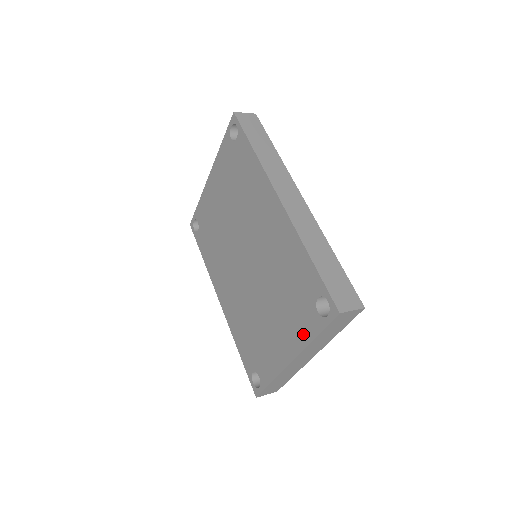
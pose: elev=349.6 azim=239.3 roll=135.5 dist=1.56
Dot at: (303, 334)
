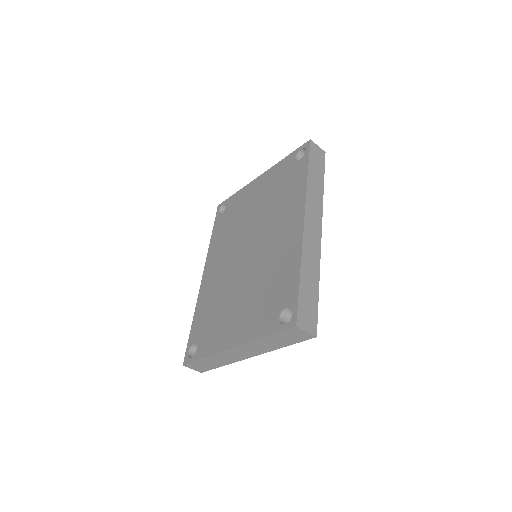
Dot at: (256, 330)
